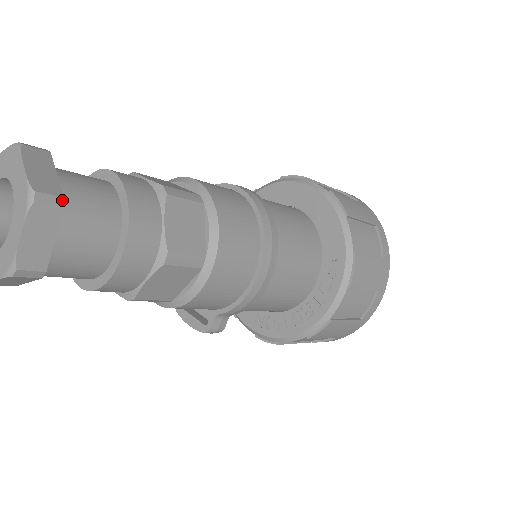
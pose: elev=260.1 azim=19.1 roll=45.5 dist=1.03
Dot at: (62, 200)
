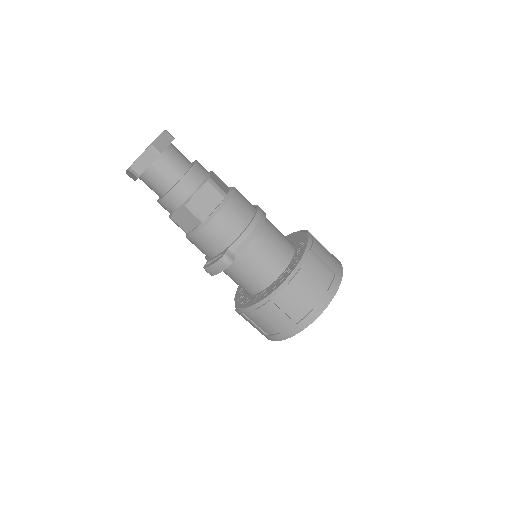
Dot at: (174, 138)
